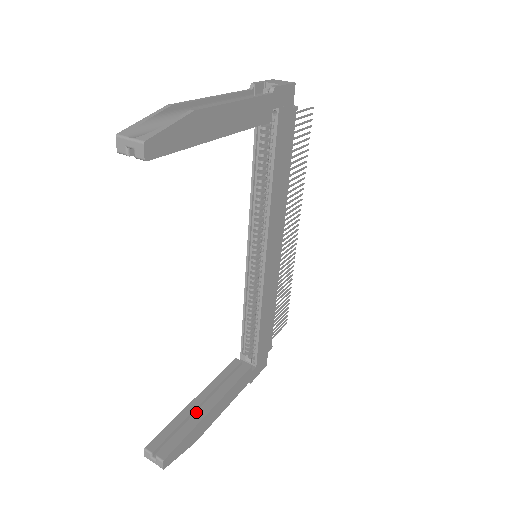
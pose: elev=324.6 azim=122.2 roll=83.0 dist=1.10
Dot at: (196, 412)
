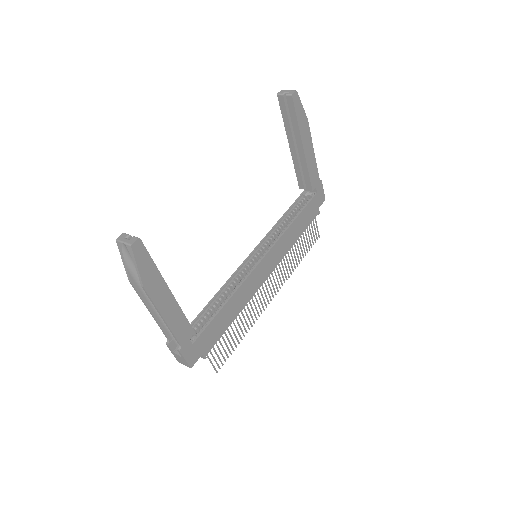
Dot at: occluded
